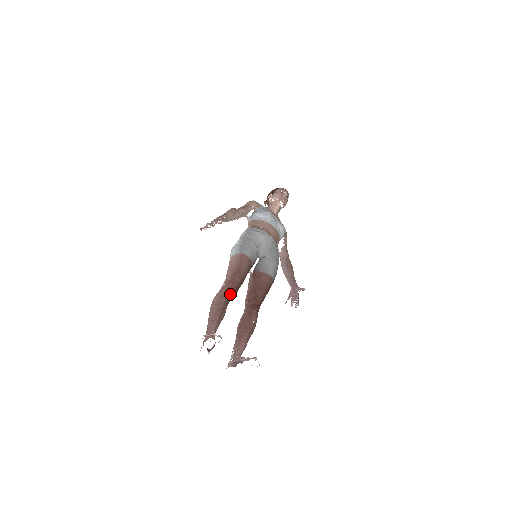
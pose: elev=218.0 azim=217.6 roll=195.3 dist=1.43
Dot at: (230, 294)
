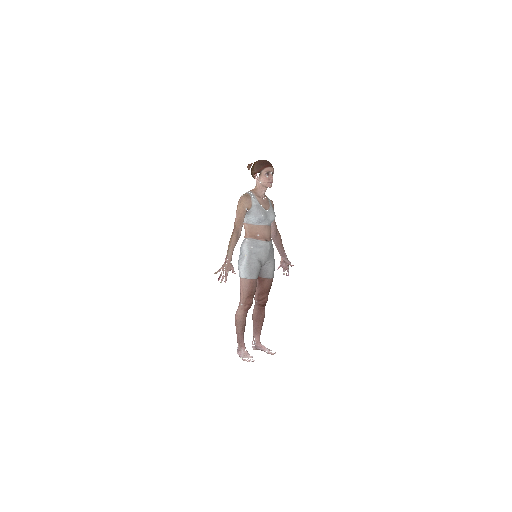
Dot at: occluded
